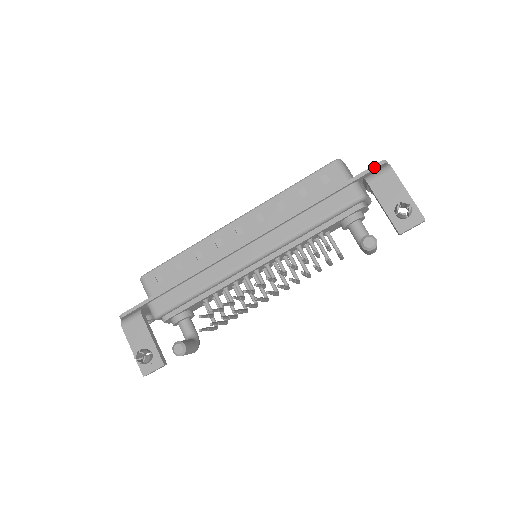
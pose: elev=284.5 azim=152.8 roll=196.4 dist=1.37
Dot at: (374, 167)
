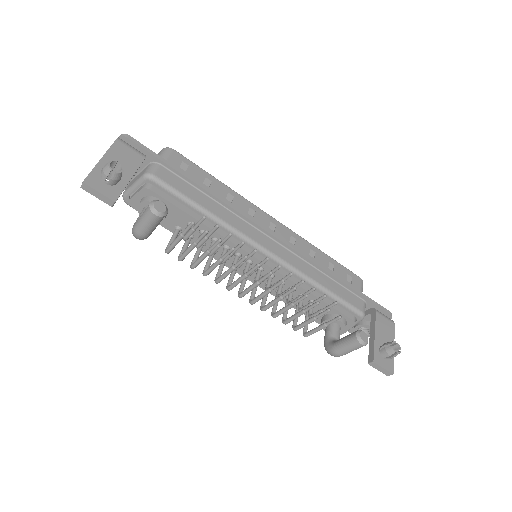
Dot at: (386, 310)
